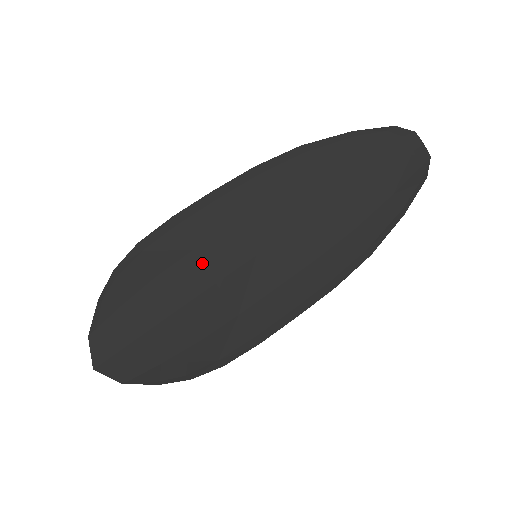
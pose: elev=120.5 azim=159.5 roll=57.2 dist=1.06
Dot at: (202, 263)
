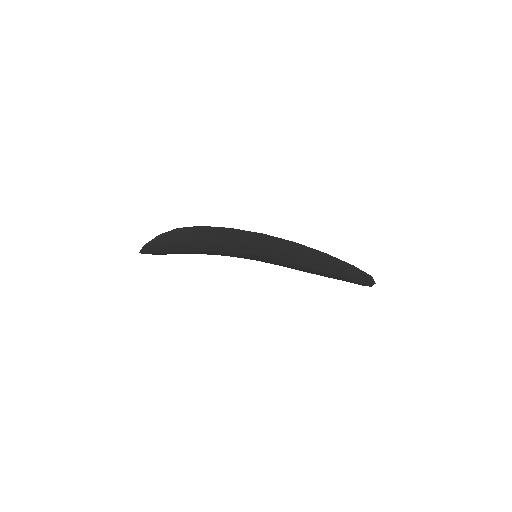
Dot at: (227, 246)
